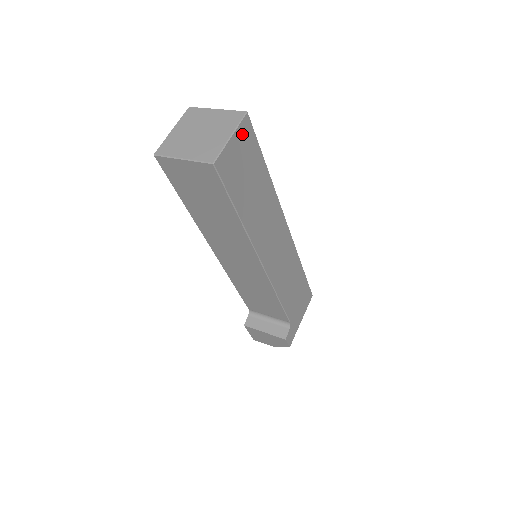
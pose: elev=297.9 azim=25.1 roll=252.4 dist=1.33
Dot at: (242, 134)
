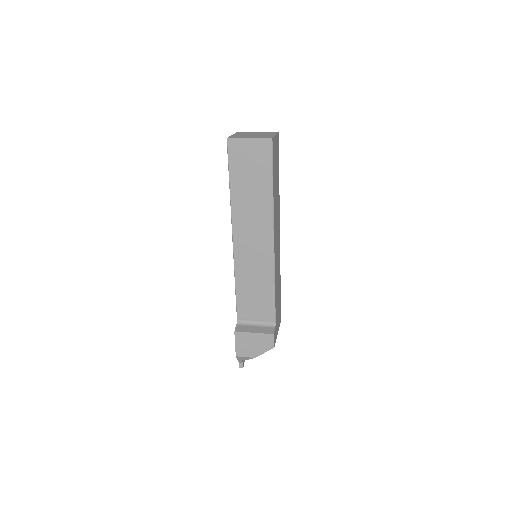
Dot at: (277, 140)
